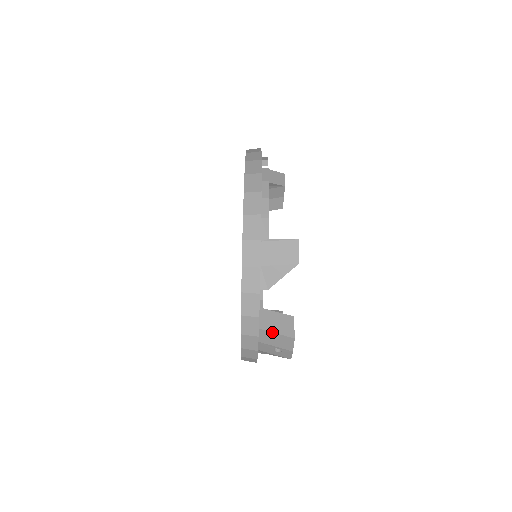
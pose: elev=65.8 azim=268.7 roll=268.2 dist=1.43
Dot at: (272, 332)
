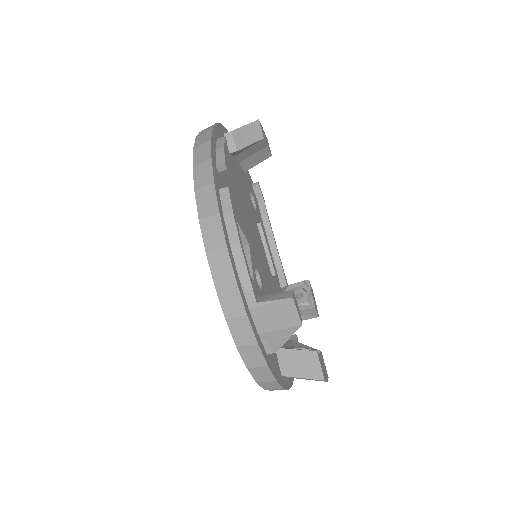
Dot at: occluded
